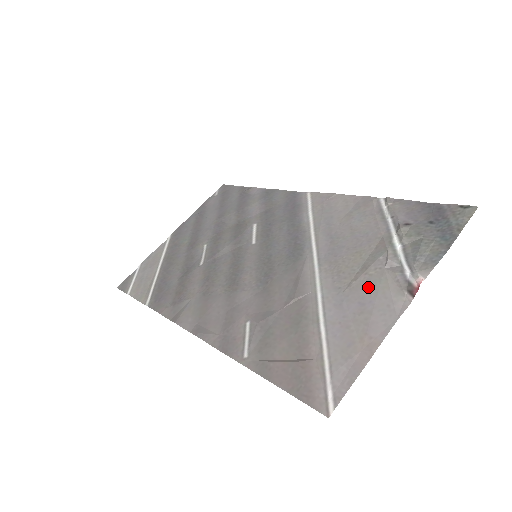
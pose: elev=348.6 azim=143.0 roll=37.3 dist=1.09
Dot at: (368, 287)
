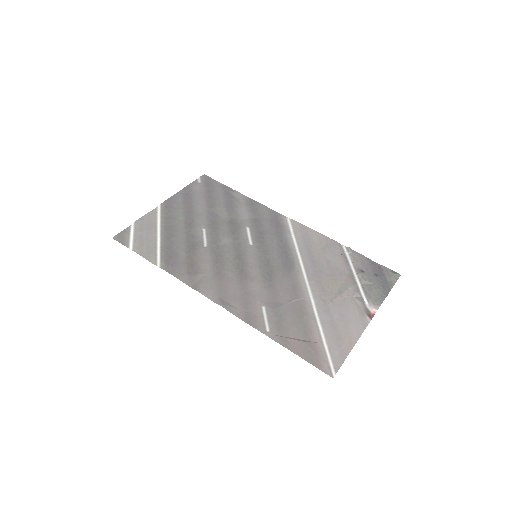
Dot at: (345, 306)
